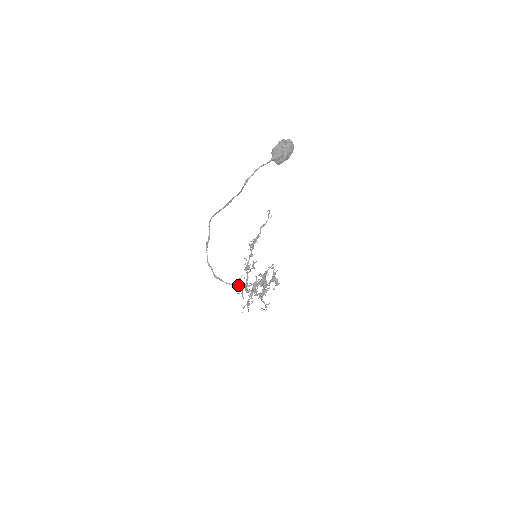
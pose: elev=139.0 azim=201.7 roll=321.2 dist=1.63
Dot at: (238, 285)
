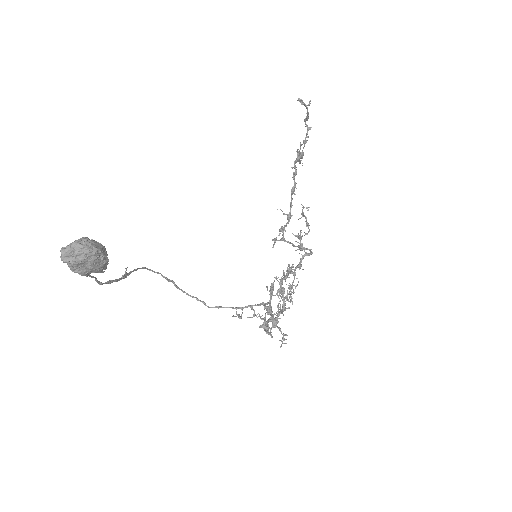
Dot at: occluded
